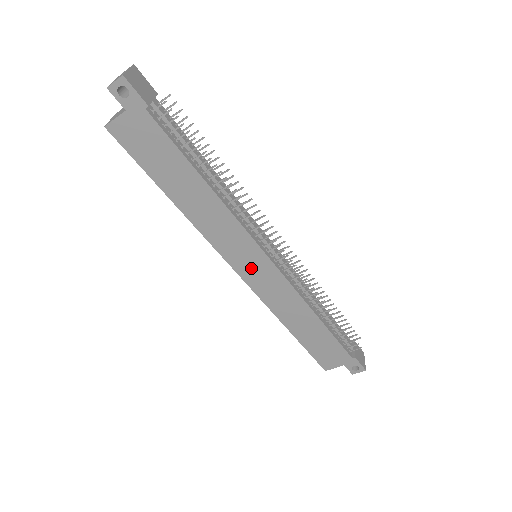
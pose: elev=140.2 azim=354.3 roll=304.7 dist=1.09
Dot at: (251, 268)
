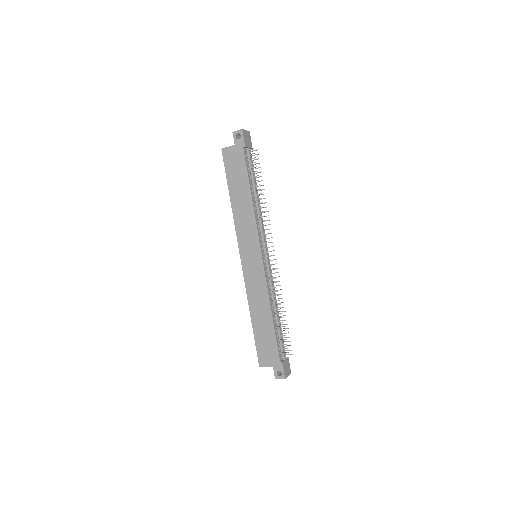
Dot at: (250, 259)
